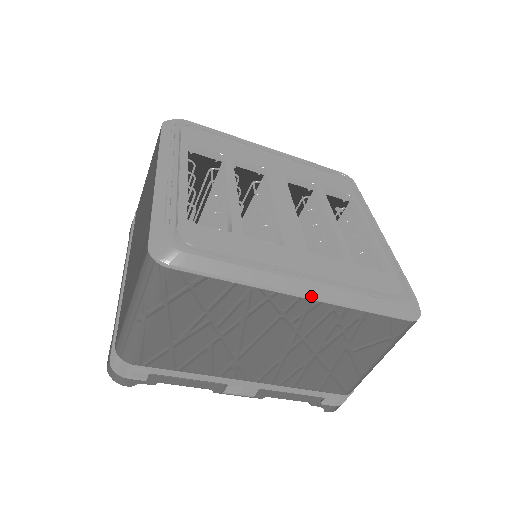
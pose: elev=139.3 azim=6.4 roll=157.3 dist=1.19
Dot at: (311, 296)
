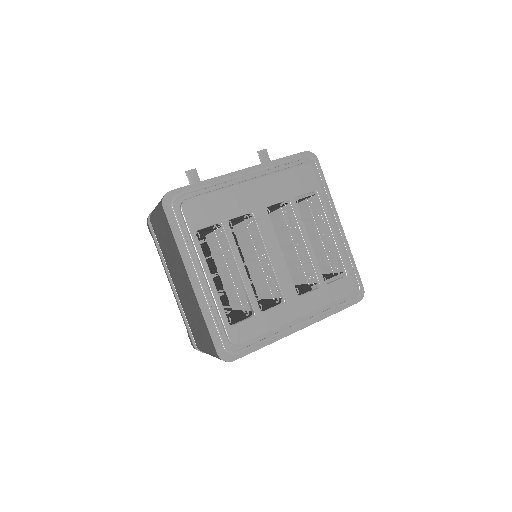
Dot at: occluded
